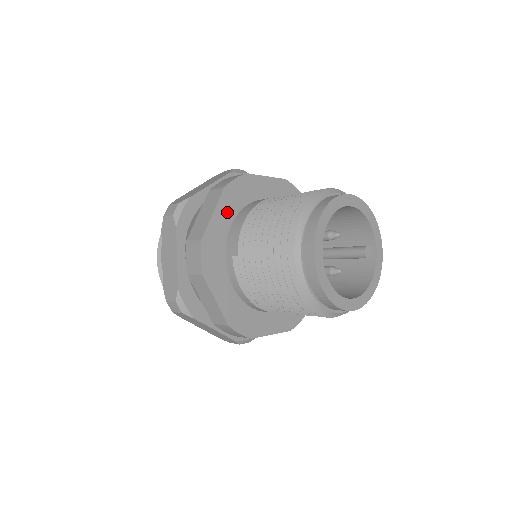
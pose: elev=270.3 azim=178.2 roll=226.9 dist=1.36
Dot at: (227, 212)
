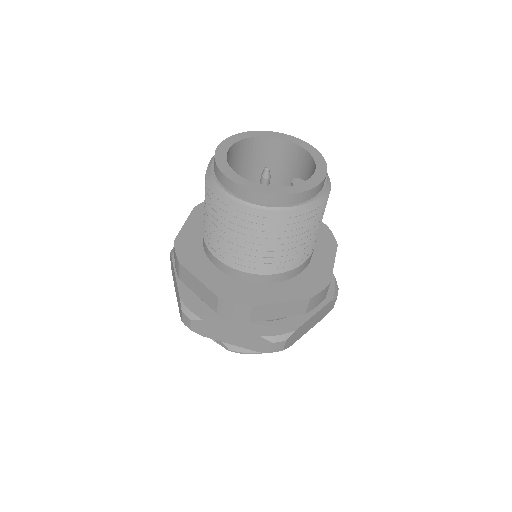
Dot at: occluded
